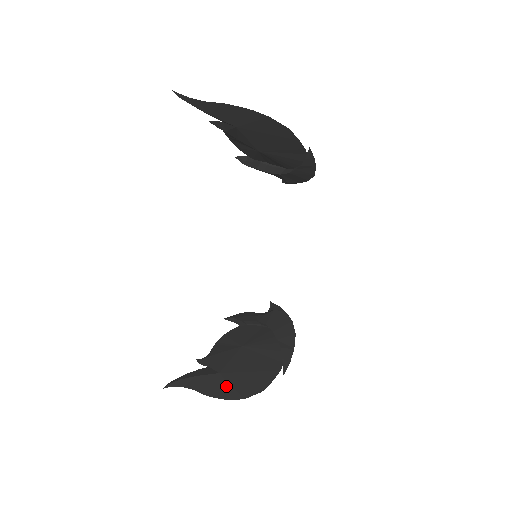
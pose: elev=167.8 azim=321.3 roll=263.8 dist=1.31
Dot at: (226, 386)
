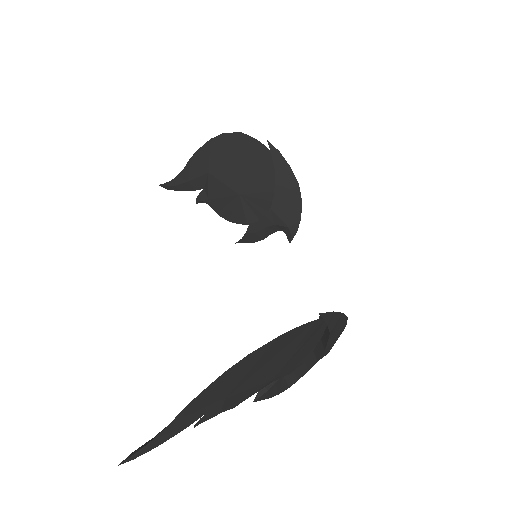
Dot at: occluded
